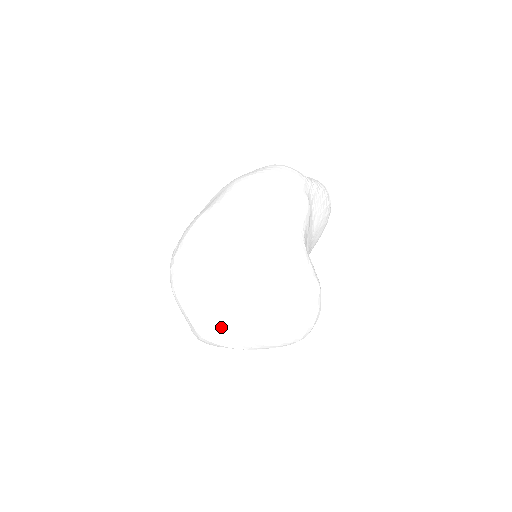
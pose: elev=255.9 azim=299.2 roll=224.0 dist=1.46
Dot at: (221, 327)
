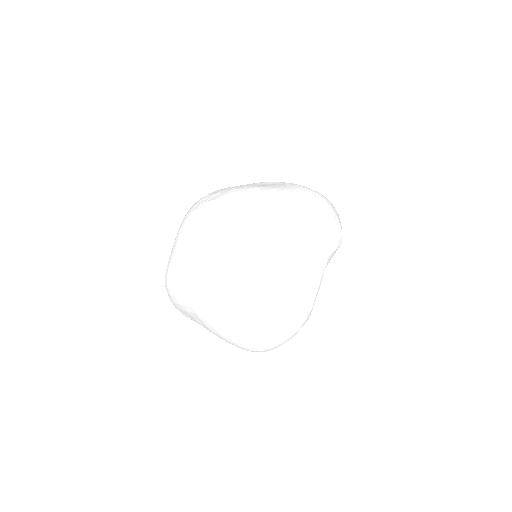
Dot at: (218, 290)
